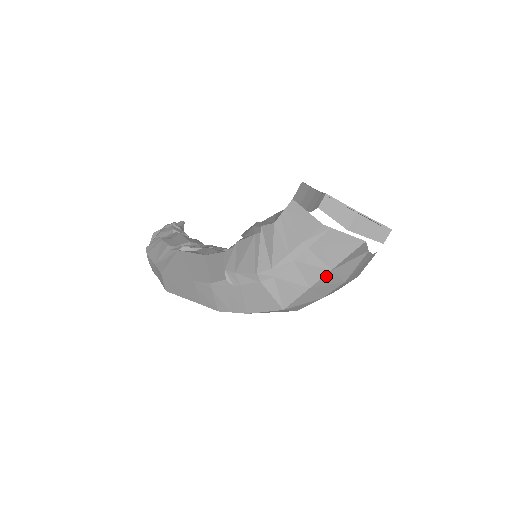
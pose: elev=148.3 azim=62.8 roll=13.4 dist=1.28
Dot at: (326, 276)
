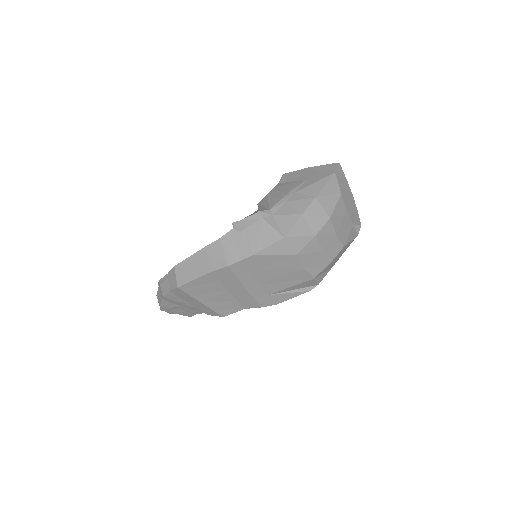
Dot at: (313, 204)
